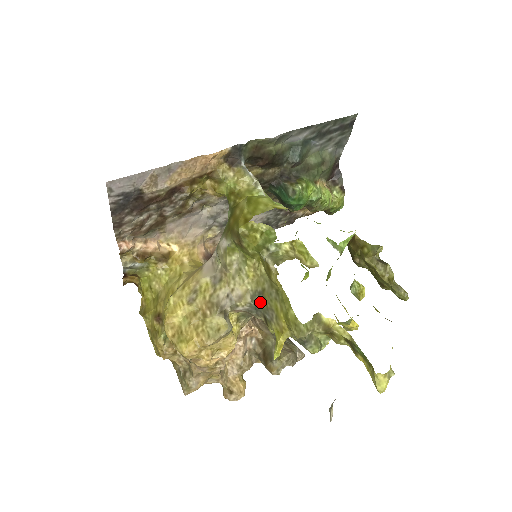
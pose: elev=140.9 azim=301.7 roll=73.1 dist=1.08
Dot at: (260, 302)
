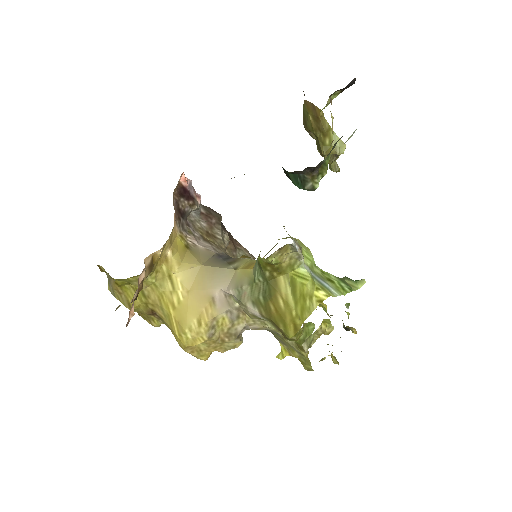
Dot at: (274, 333)
